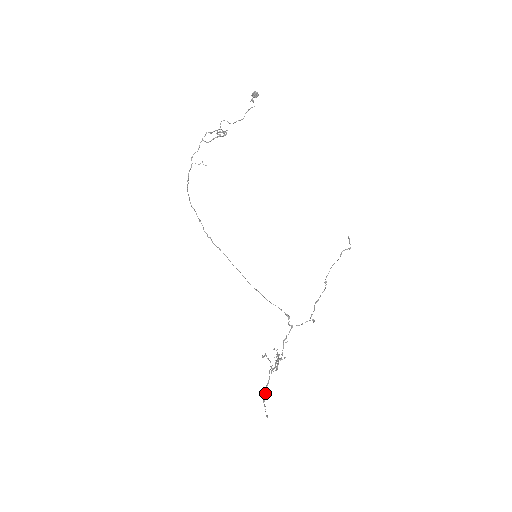
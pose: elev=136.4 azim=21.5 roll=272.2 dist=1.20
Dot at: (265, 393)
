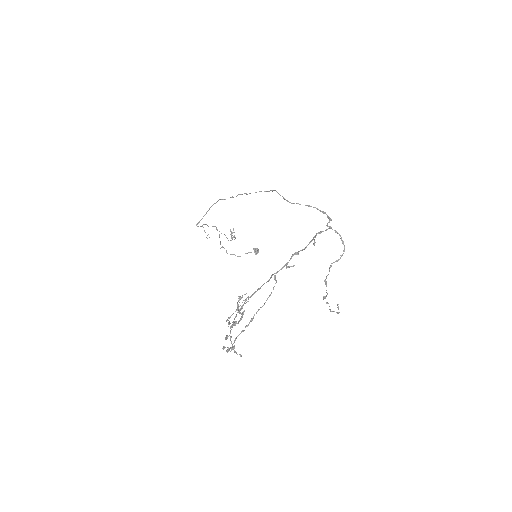
Dot at: (247, 297)
